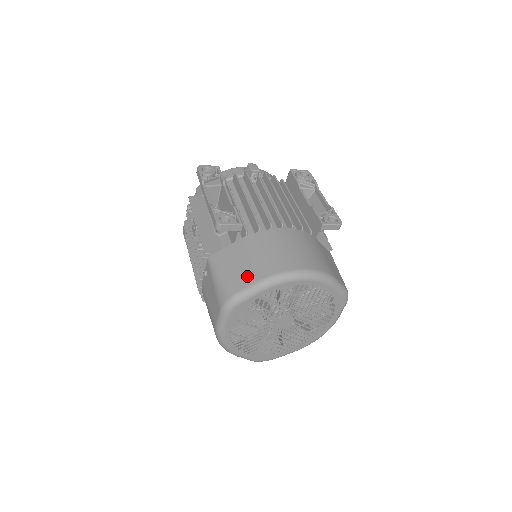
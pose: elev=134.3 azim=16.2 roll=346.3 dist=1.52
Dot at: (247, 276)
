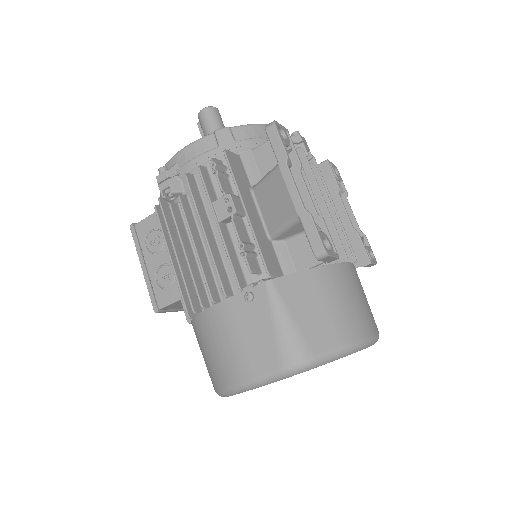
Dot at: (331, 333)
